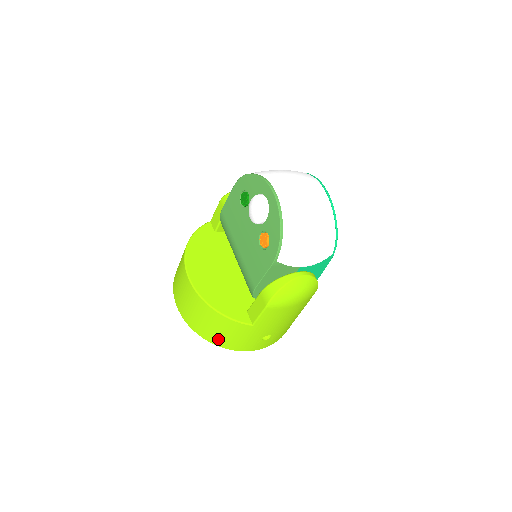
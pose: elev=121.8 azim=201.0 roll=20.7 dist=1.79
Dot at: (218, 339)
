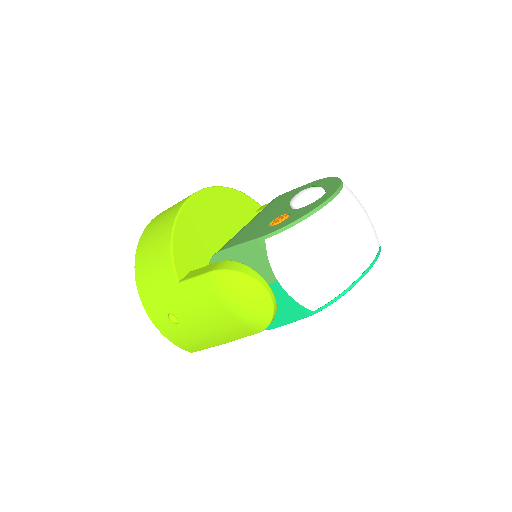
Dot at: (143, 267)
